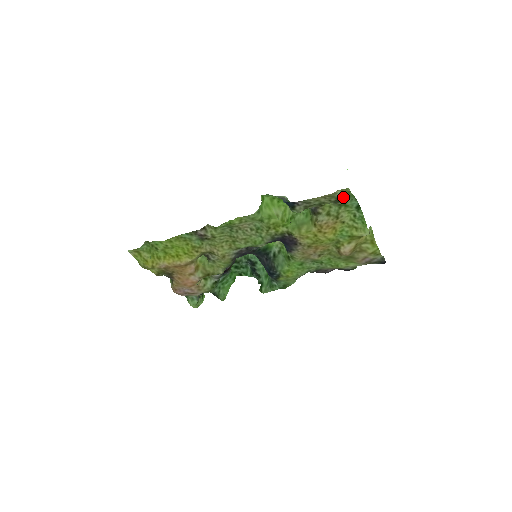
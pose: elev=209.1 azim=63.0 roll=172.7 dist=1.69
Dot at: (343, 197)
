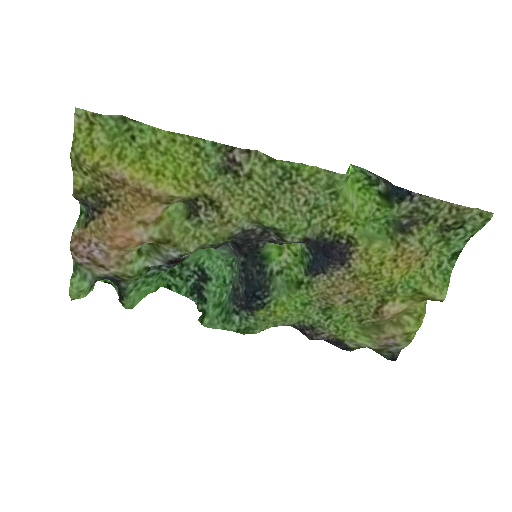
Dot at: (464, 225)
